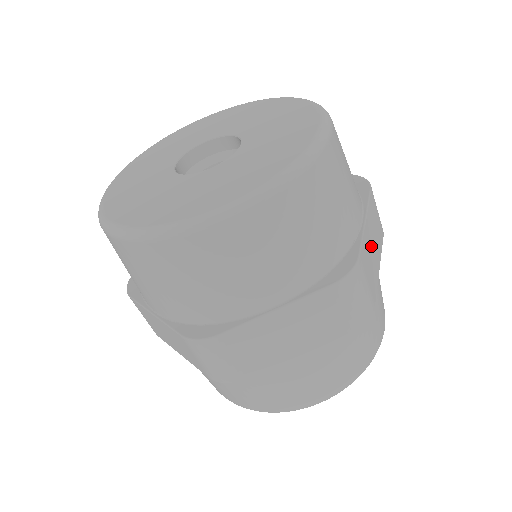
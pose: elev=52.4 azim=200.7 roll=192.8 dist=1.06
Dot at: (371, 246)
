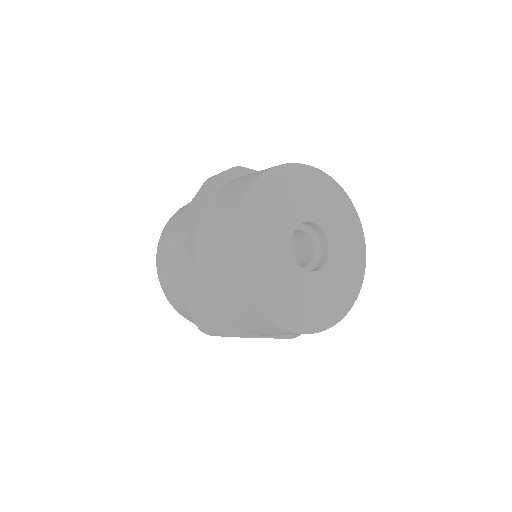
Dot at: occluded
